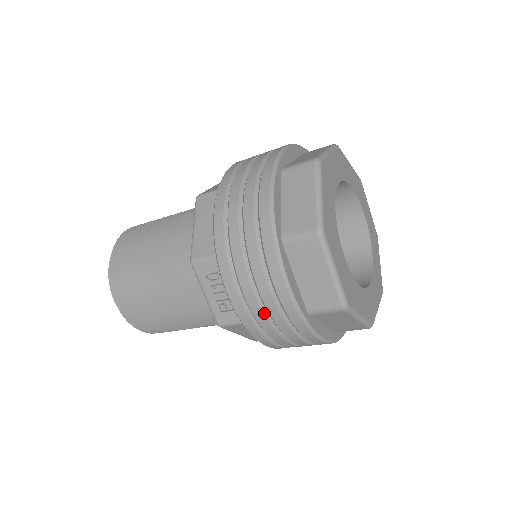
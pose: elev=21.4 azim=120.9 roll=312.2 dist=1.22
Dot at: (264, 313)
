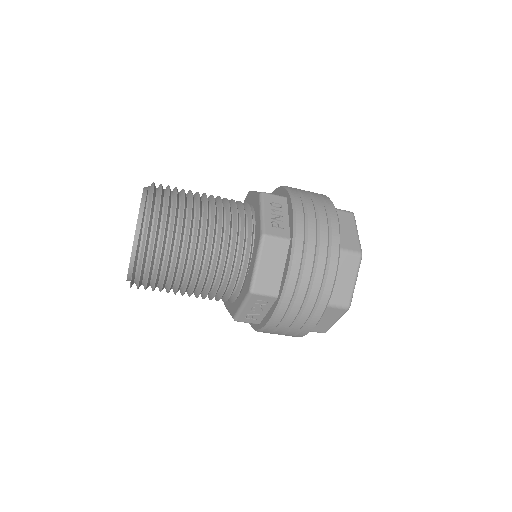
Dot at: (316, 229)
